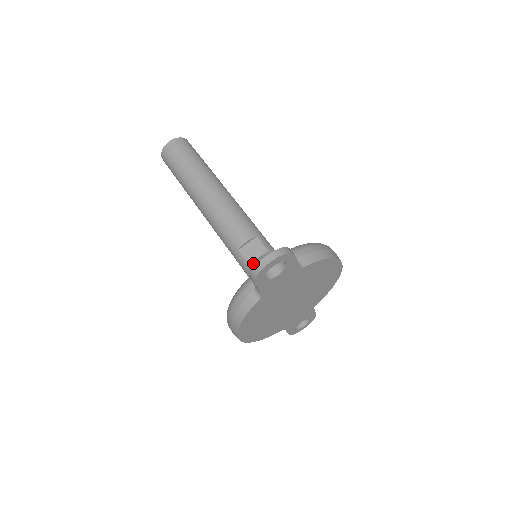
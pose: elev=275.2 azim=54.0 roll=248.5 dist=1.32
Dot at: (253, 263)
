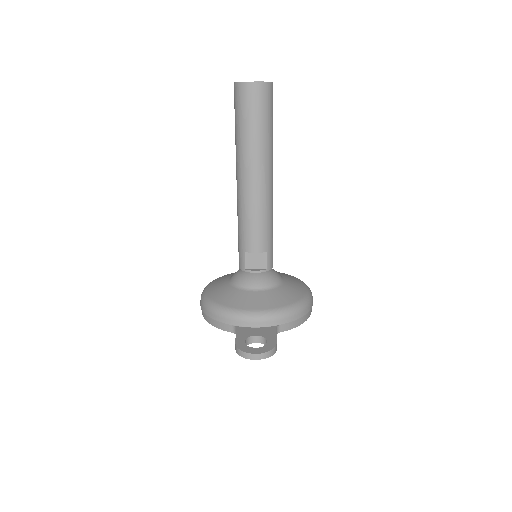
Dot at: (249, 271)
